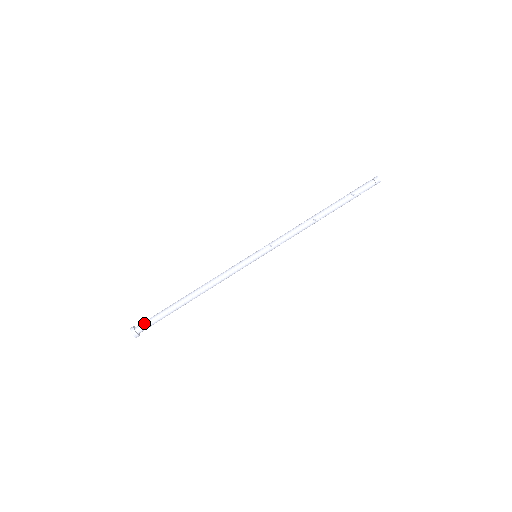
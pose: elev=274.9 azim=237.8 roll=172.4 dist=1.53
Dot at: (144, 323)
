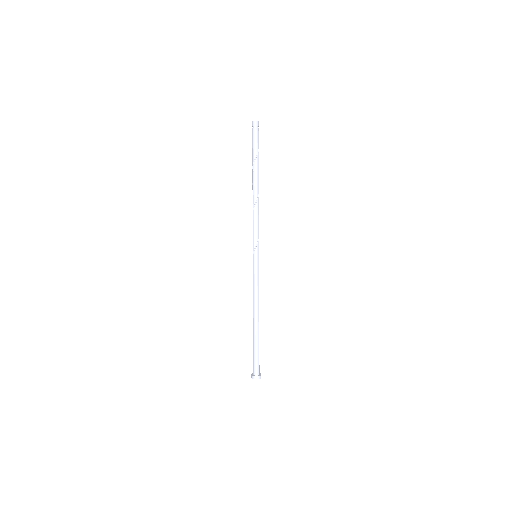
Dot at: (257, 367)
